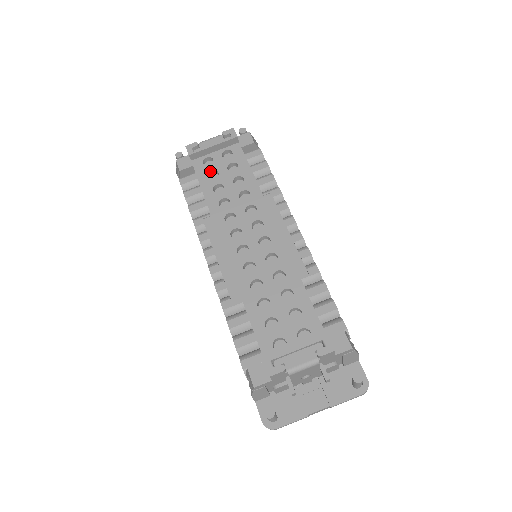
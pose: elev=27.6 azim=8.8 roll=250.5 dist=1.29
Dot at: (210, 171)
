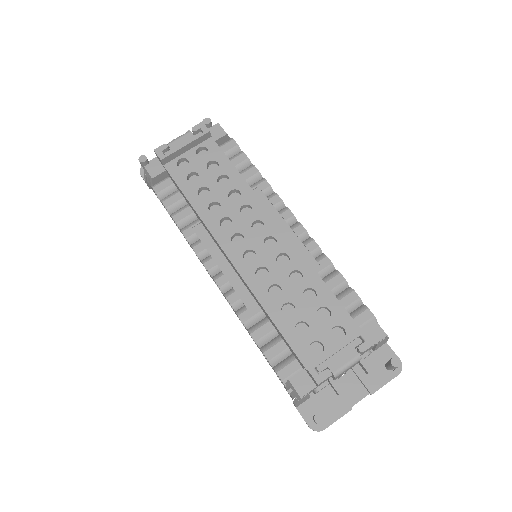
Dot at: (188, 174)
